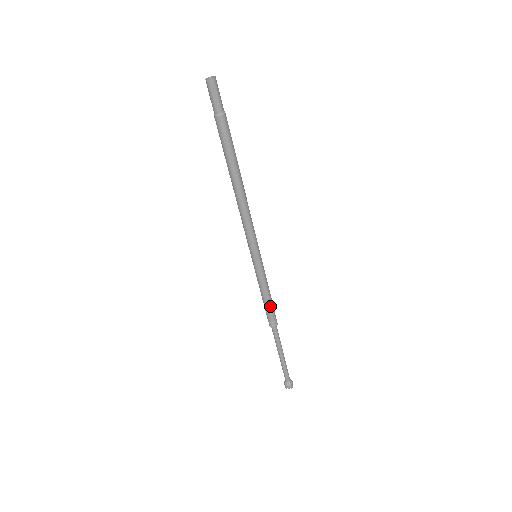
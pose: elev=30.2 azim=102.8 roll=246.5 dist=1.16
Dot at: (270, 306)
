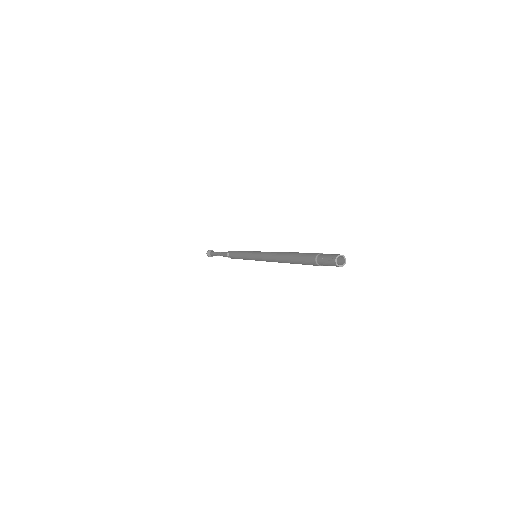
Dot at: occluded
